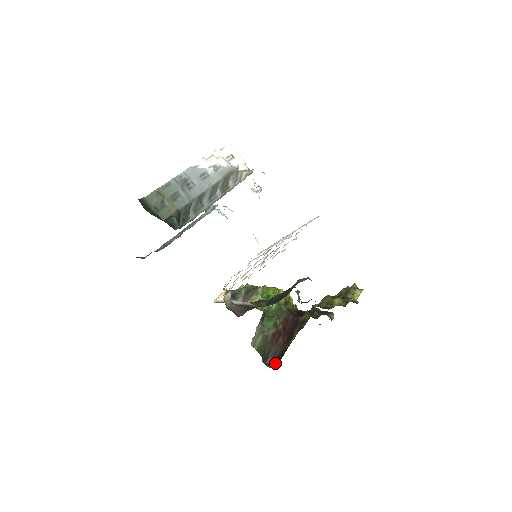
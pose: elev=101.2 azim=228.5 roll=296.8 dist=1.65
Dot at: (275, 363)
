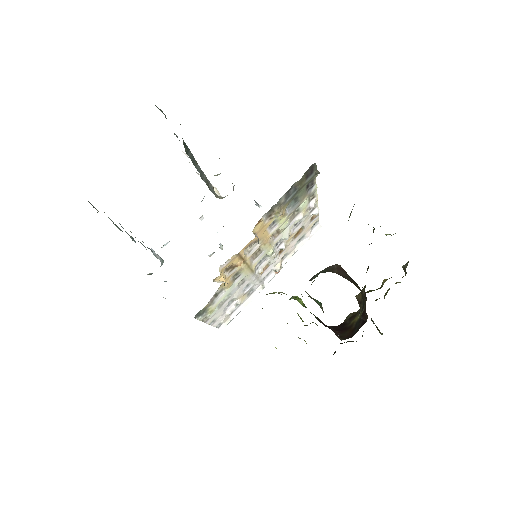
Dot at: (355, 332)
